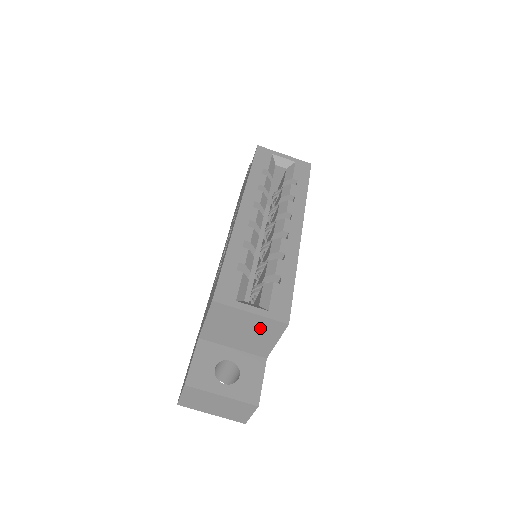
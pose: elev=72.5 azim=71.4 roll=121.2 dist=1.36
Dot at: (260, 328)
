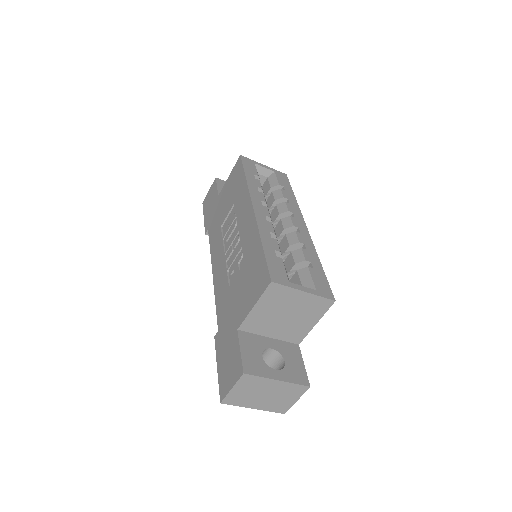
Dot at: (306, 309)
